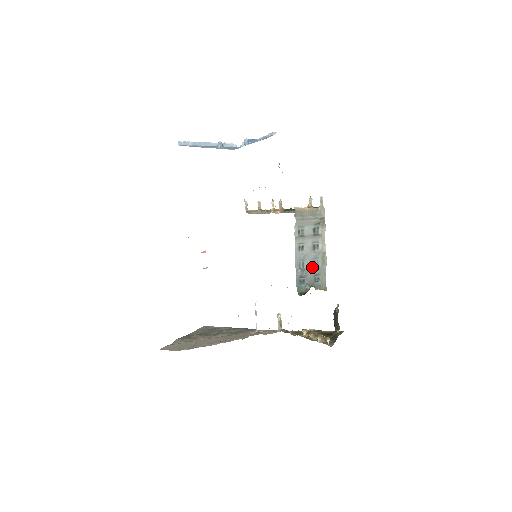
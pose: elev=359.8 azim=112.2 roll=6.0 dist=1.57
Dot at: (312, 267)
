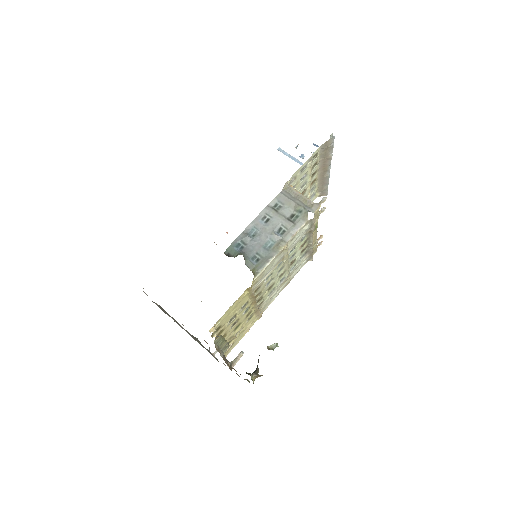
Dot at: (261, 244)
